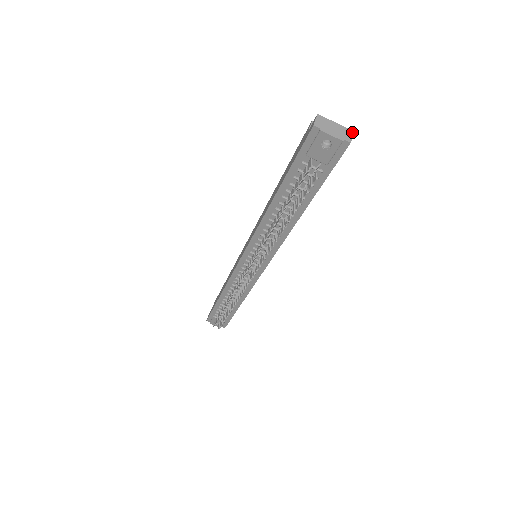
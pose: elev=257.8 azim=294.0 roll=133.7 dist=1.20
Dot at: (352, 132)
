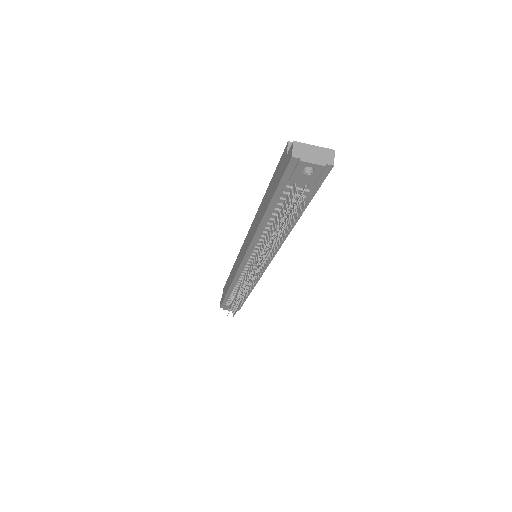
Dot at: (333, 152)
